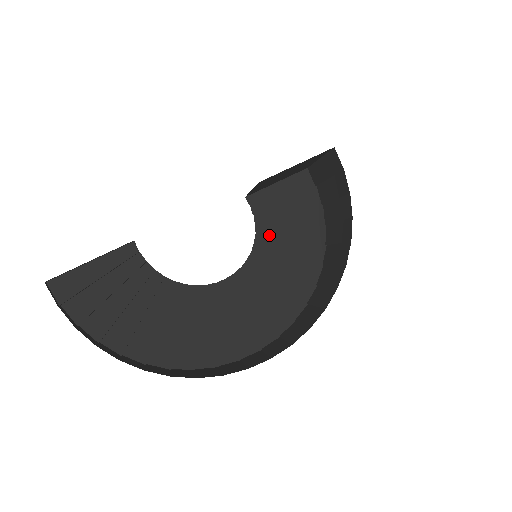
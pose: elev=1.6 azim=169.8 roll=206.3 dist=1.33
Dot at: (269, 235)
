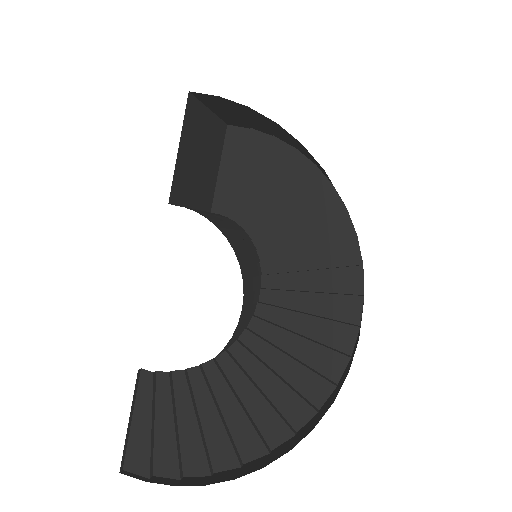
Dot at: (258, 220)
